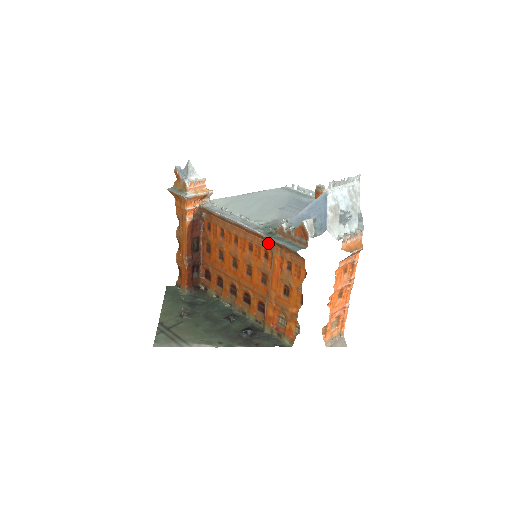
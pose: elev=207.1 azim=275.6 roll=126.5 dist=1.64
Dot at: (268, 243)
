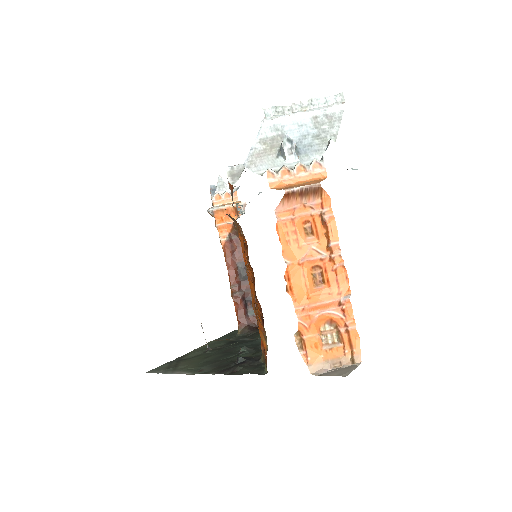
Dot at: occluded
